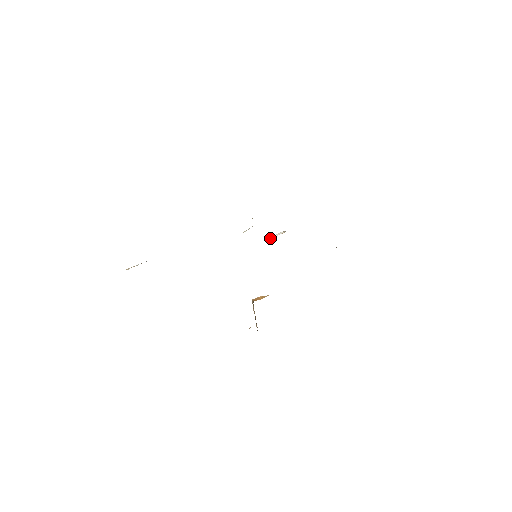
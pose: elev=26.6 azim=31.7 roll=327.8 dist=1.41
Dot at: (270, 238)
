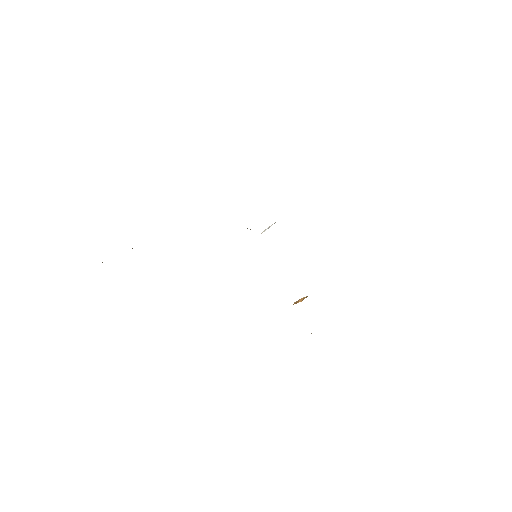
Dot at: (261, 233)
